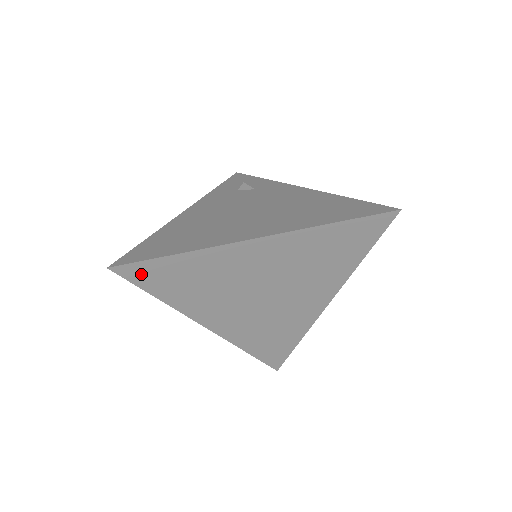
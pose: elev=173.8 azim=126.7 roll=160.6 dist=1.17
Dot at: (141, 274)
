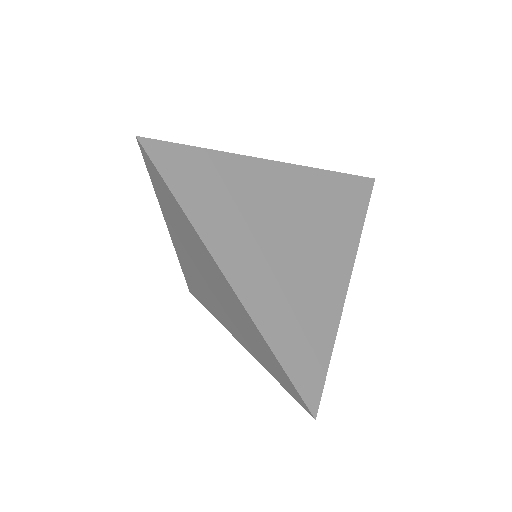
Dot at: (168, 159)
